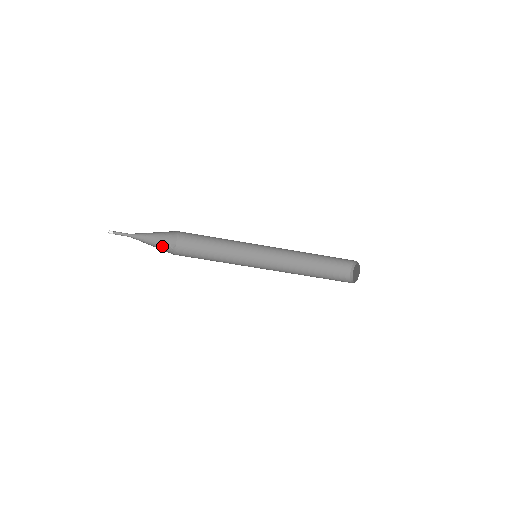
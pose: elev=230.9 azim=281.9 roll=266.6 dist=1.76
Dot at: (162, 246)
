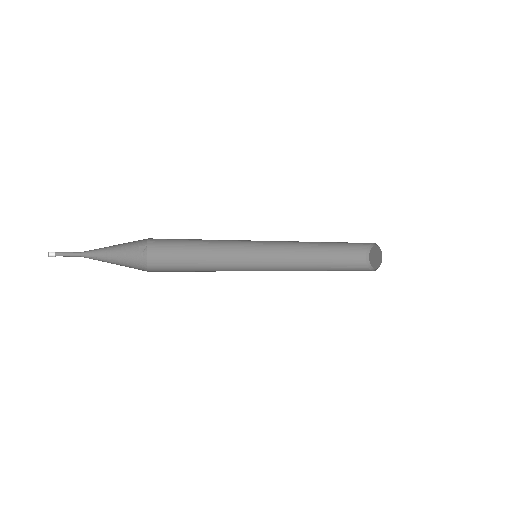
Dot at: (128, 253)
